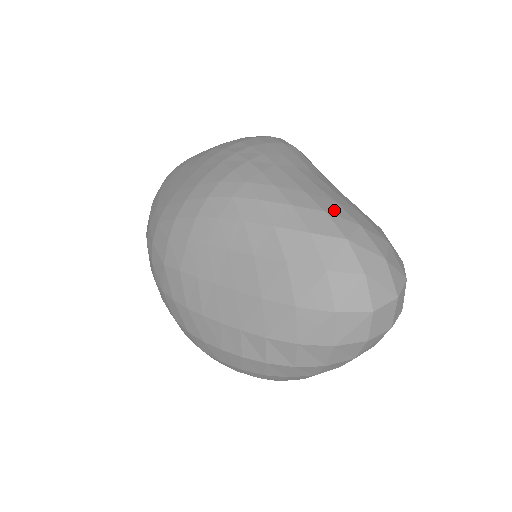
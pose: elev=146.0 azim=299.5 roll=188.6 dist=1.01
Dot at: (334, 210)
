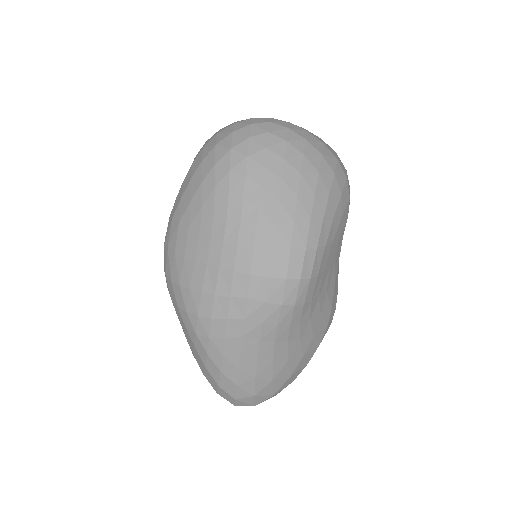
Dot at: (246, 385)
